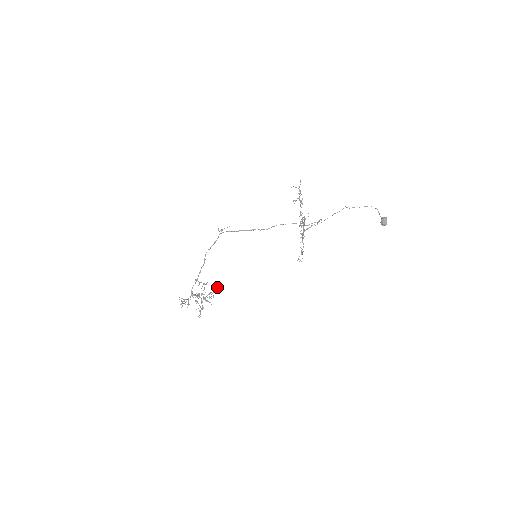
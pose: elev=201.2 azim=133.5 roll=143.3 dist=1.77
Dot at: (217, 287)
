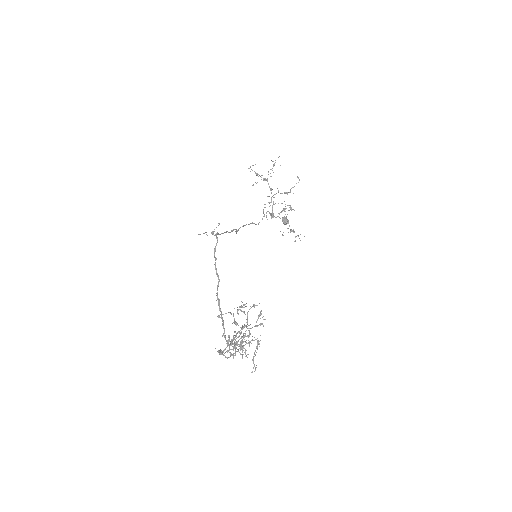
Dot at: (253, 305)
